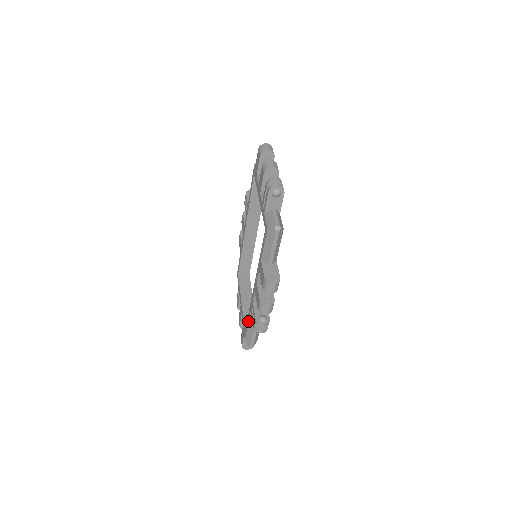
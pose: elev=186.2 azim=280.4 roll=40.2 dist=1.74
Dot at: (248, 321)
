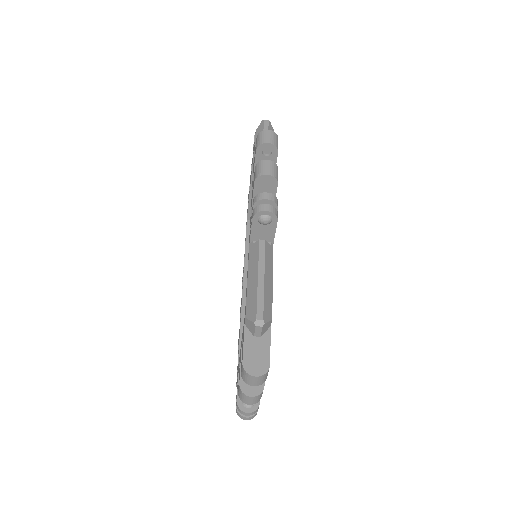
Dot at: occluded
